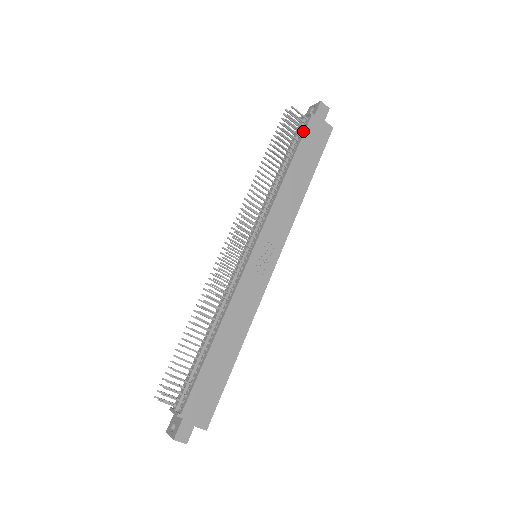
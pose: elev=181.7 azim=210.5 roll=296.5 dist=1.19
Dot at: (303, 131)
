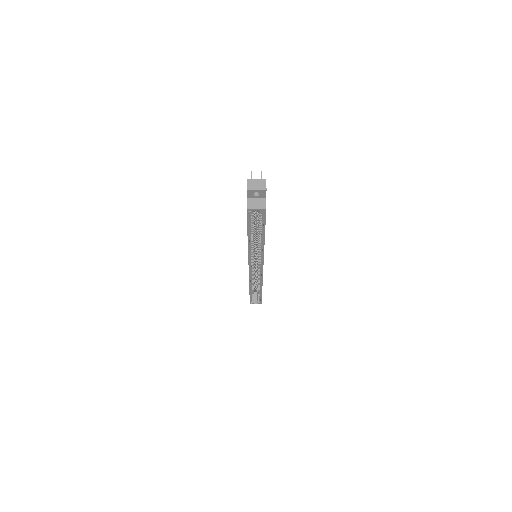
Dot at: occluded
